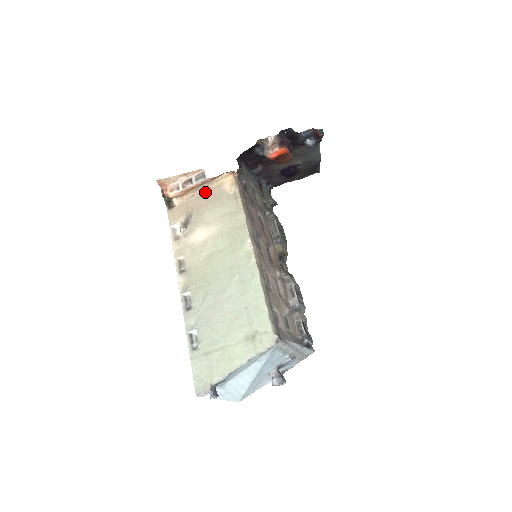
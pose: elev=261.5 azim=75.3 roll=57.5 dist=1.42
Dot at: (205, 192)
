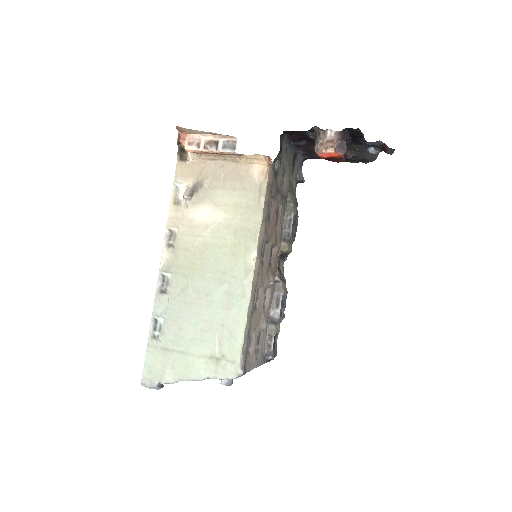
Dot at: (228, 163)
